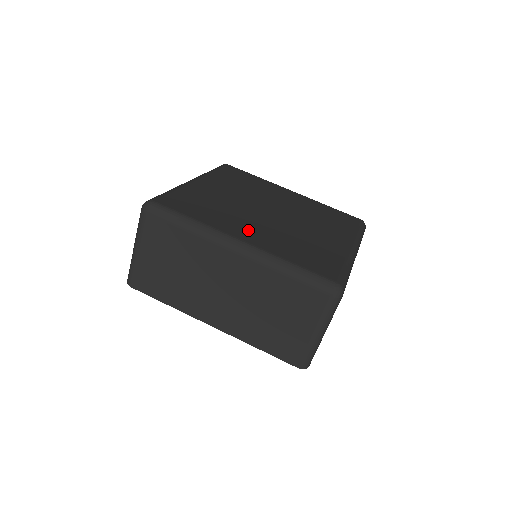
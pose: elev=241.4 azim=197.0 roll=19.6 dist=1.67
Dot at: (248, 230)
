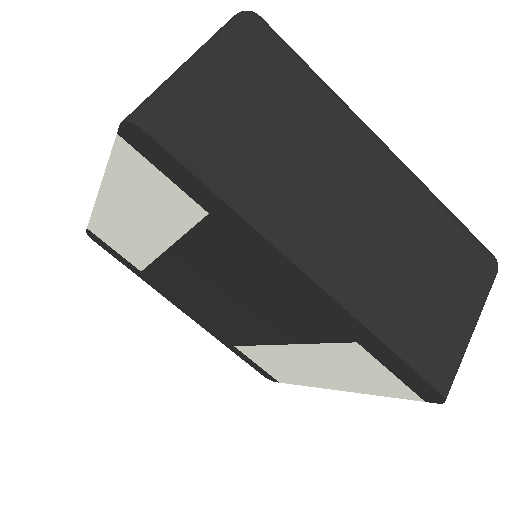
Dot at: occluded
